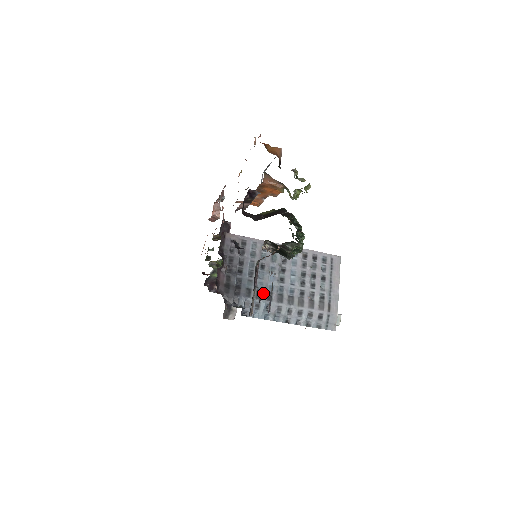
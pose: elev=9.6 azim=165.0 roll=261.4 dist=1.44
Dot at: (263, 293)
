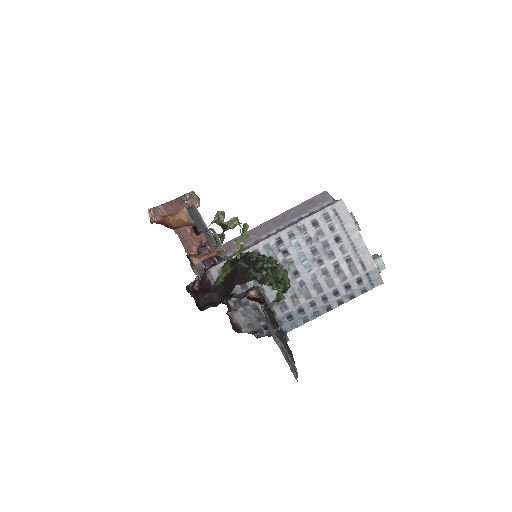
Dot at: (286, 302)
